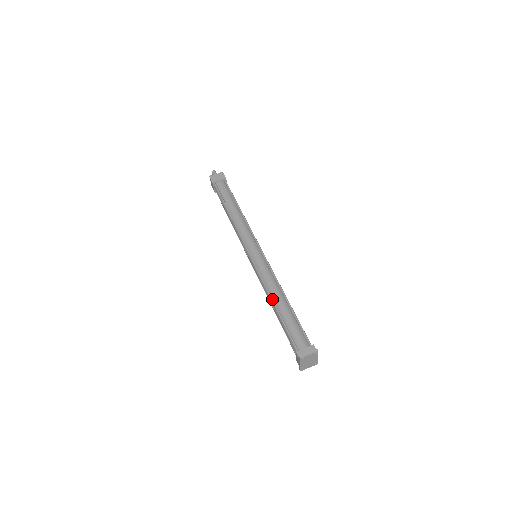
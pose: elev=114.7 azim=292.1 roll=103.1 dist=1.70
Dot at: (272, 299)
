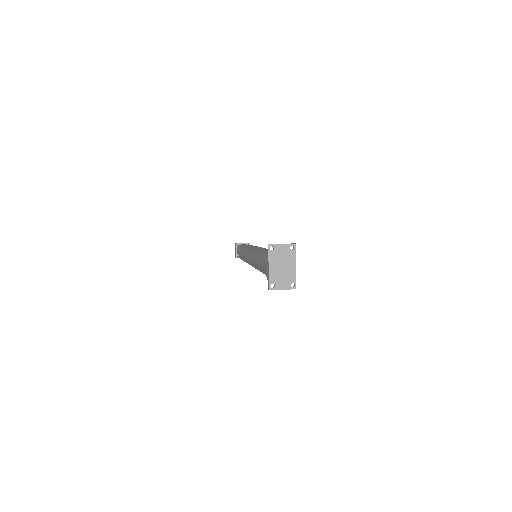
Dot at: occluded
